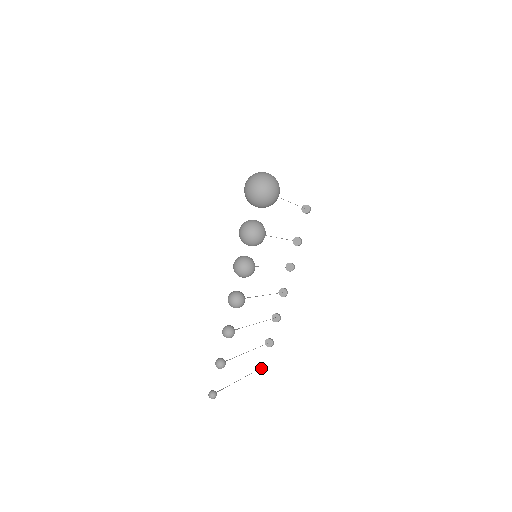
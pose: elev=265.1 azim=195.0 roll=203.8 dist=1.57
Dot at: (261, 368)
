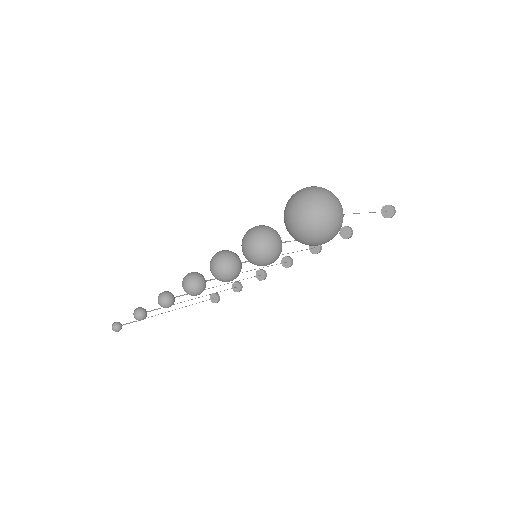
Dot at: (213, 298)
